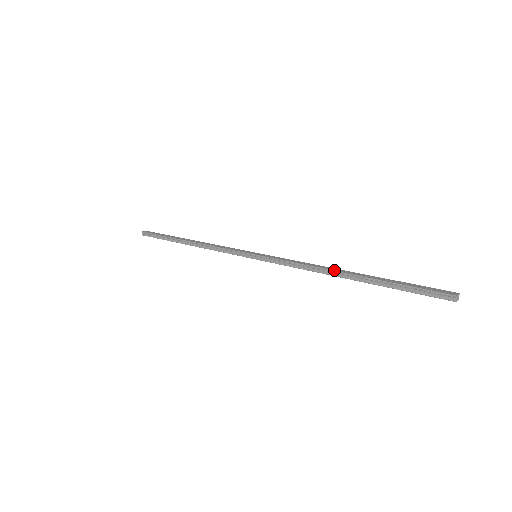
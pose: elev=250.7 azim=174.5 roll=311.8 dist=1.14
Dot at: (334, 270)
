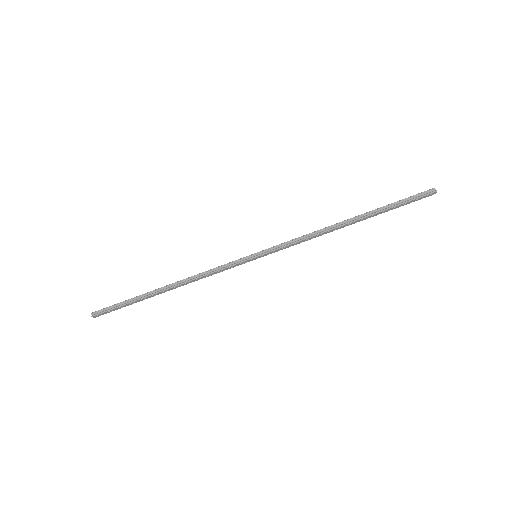
Dot at: (338, 223)
